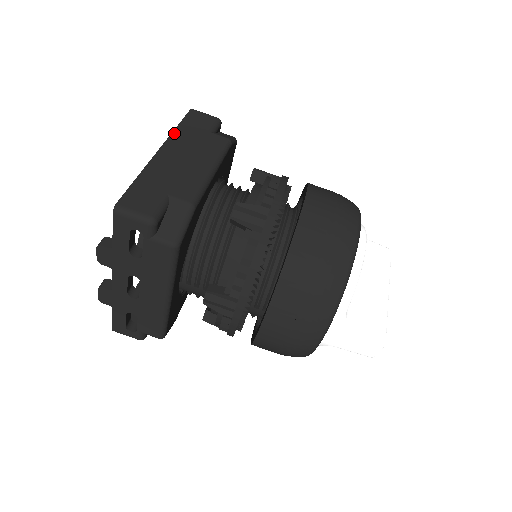
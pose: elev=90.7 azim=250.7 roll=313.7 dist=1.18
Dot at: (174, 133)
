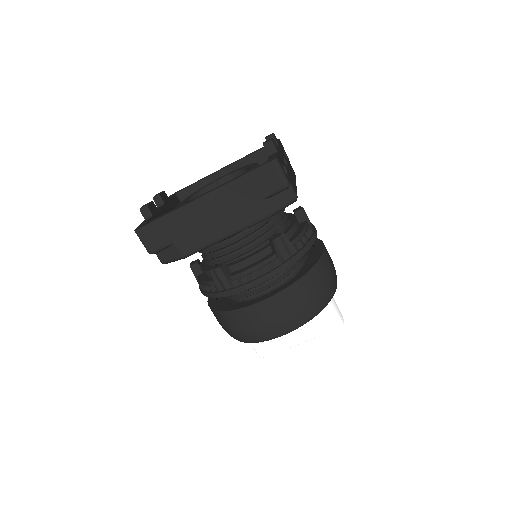
Dot at: (229, 185)
